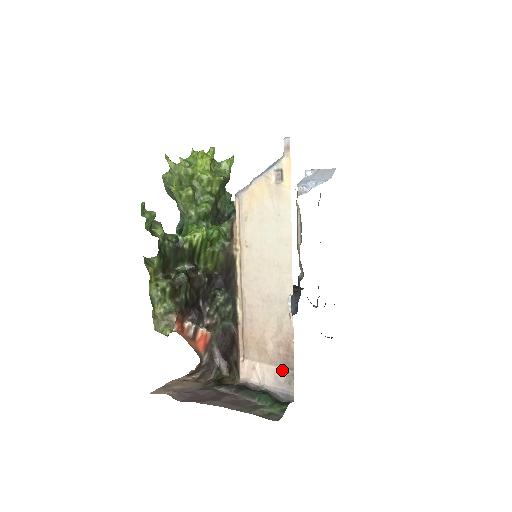
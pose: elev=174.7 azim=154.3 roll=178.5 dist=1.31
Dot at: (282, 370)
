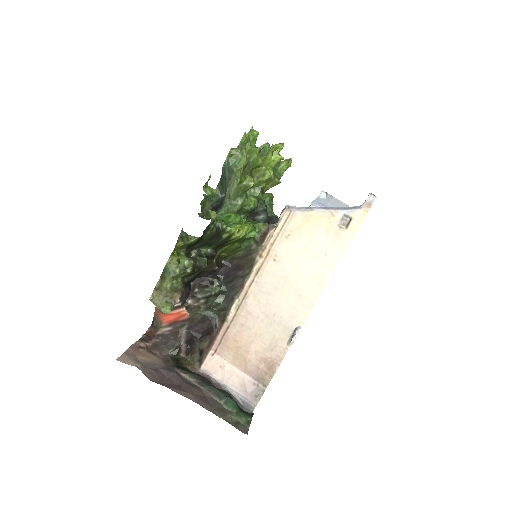
Dot at: (254, 382)
